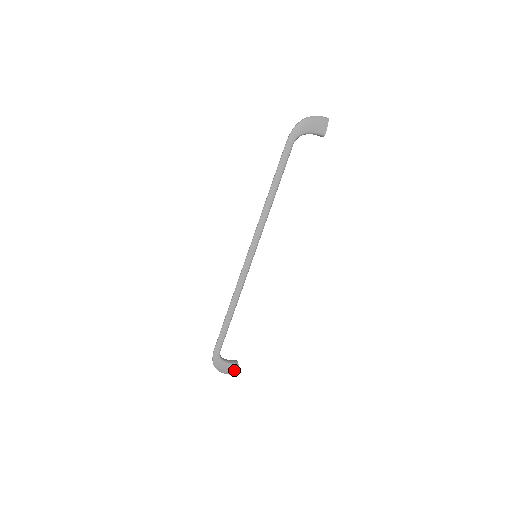
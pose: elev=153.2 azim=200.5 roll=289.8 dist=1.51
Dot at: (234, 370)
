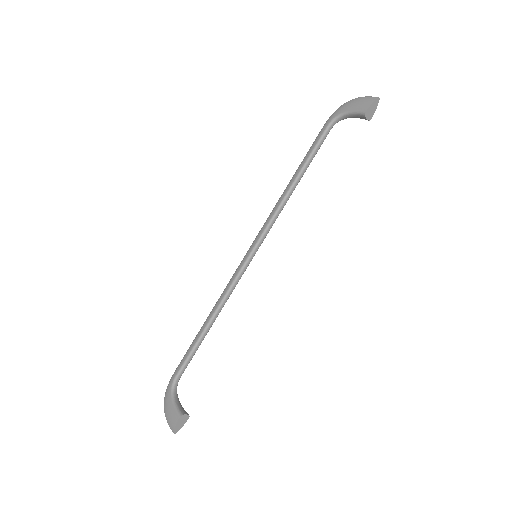
Dot at: (175, 421)
